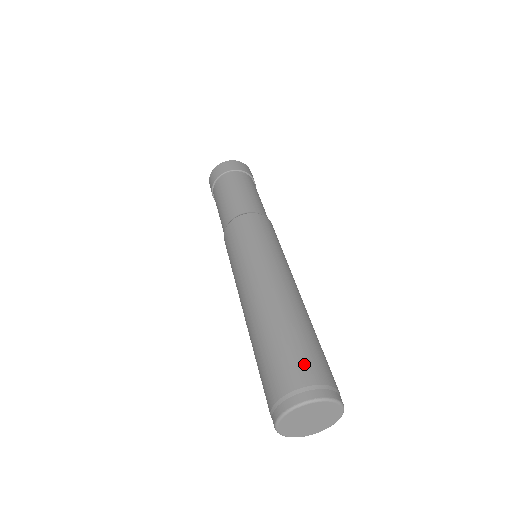
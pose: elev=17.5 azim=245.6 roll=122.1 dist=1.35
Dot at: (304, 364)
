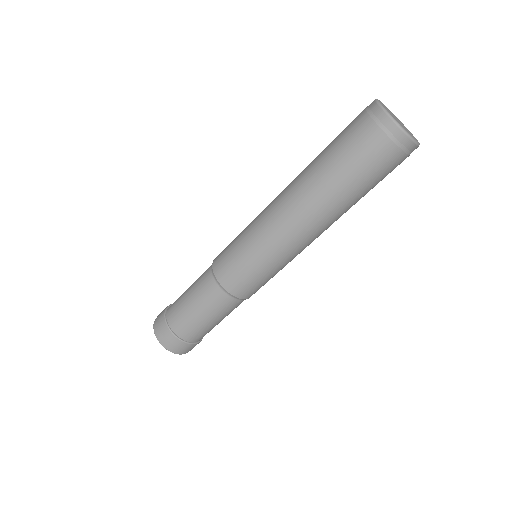
Dot at: occluded
